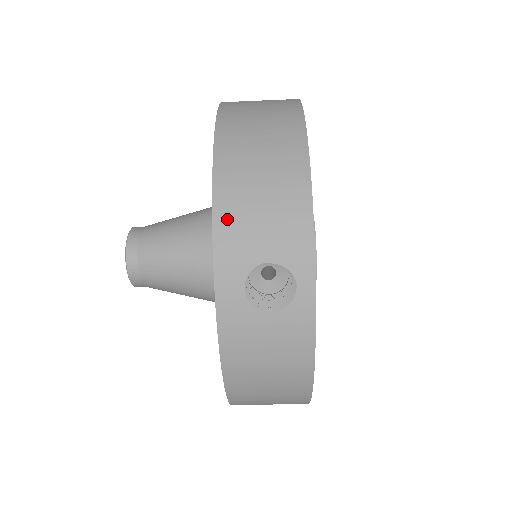
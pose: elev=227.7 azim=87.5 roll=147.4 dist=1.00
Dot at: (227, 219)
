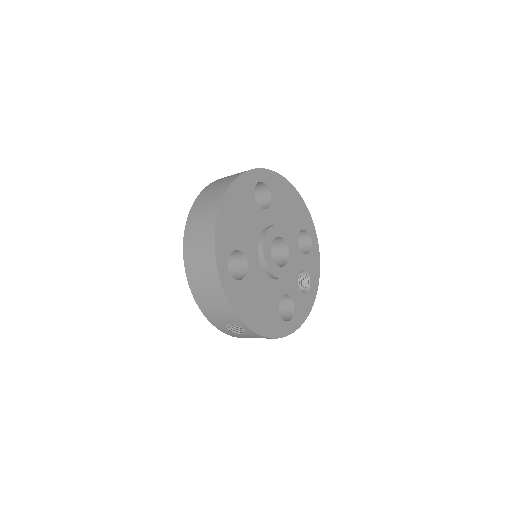
Dot at: (206, 312)
